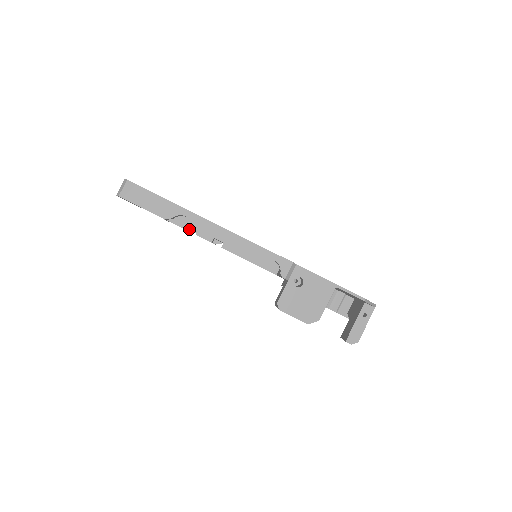
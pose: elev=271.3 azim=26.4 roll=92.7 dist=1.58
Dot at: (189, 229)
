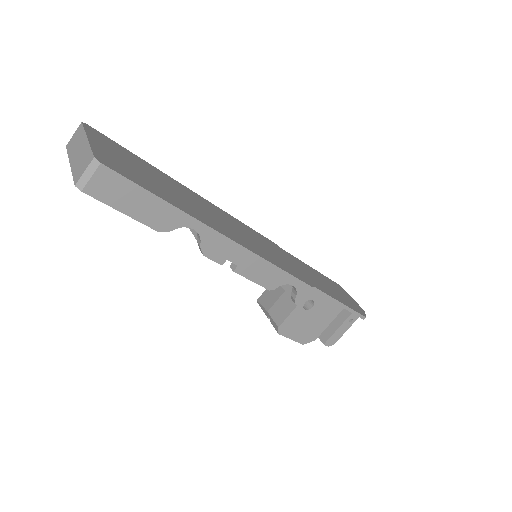
Dot at: occluded
